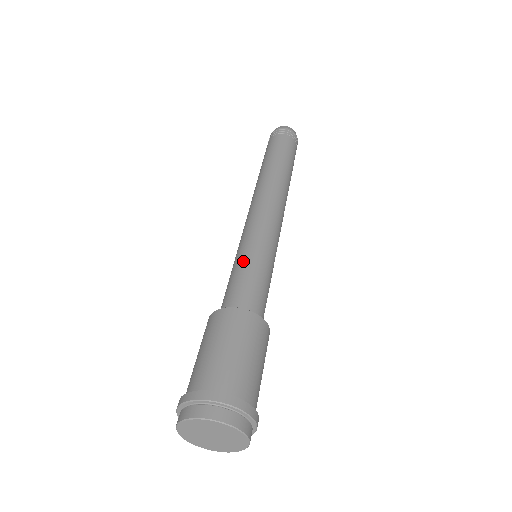
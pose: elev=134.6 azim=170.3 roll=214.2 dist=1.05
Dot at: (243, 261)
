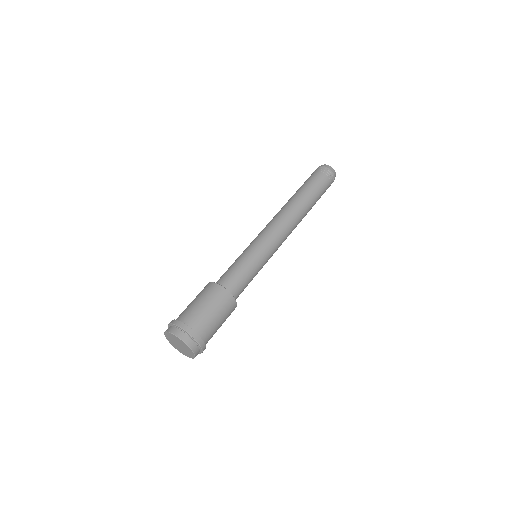
Dot at: (239, 258)
